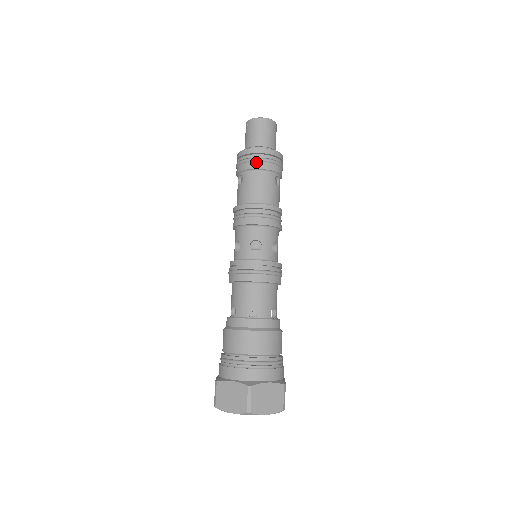
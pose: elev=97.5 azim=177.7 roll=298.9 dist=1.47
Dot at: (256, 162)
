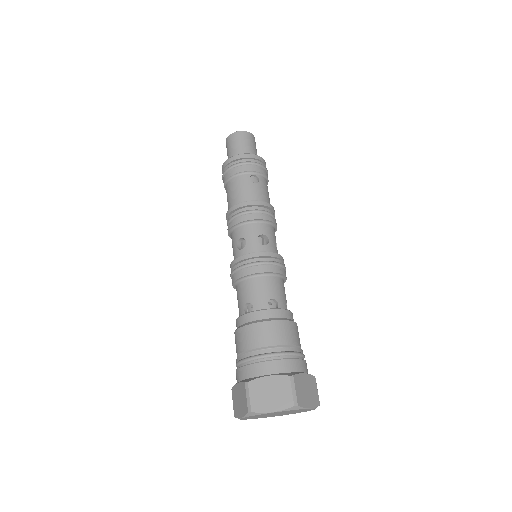
Dot at: (228, 171)
